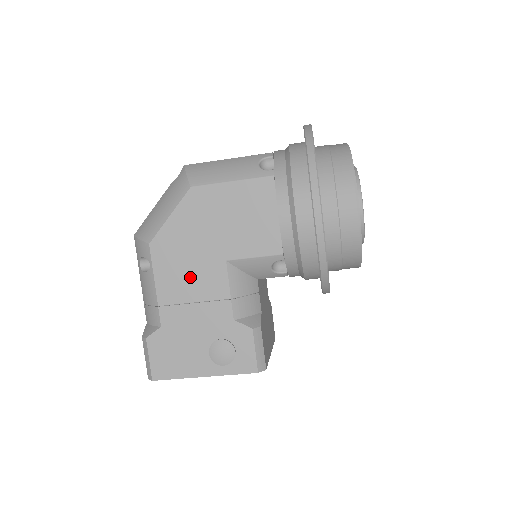
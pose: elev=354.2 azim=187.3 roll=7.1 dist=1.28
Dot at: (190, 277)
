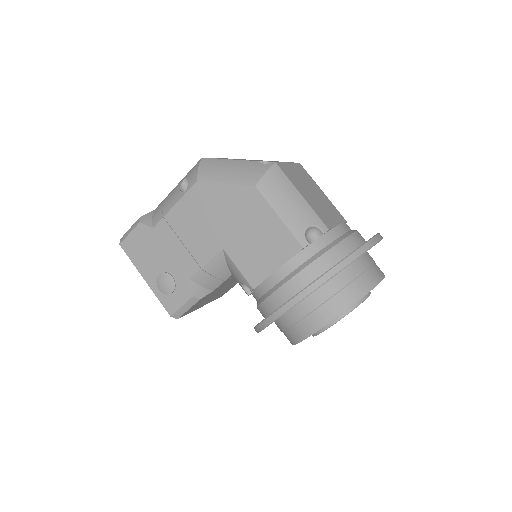
Dot at: (196, 228)
